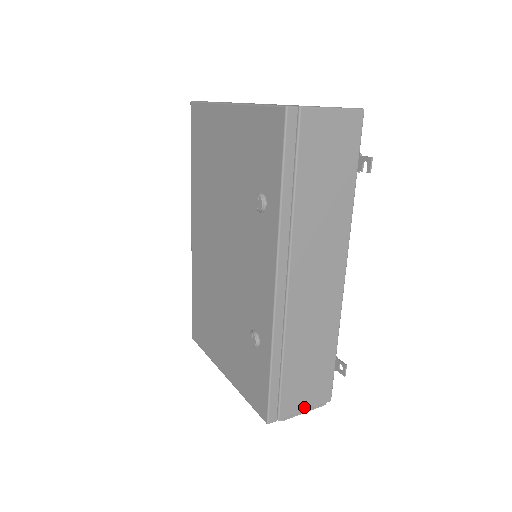
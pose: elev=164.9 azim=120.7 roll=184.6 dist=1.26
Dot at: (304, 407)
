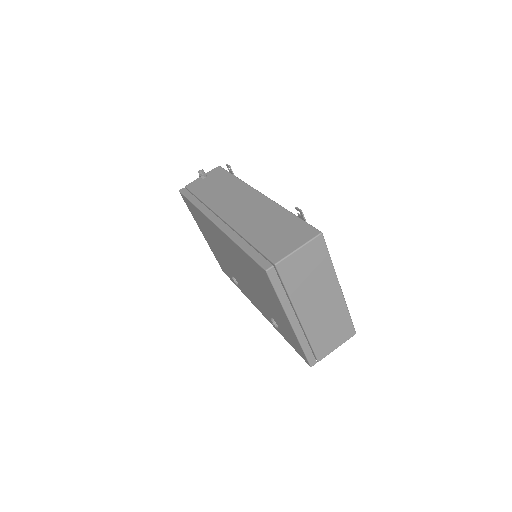
Dot at: occluded
